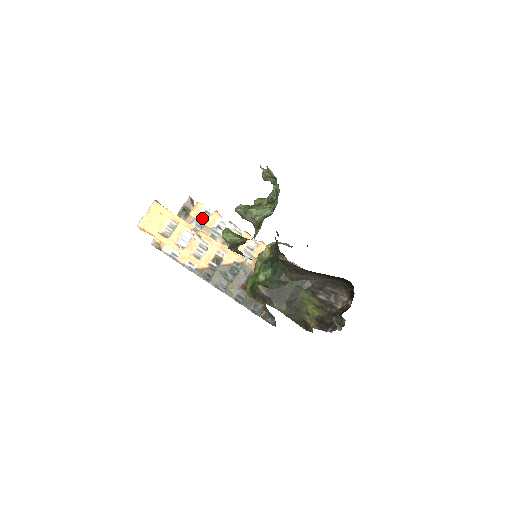
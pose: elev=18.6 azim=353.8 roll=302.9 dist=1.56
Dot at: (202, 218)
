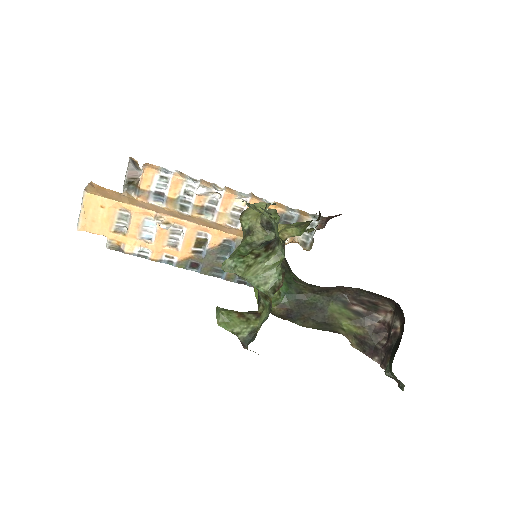
Dot at: (159, 188)
